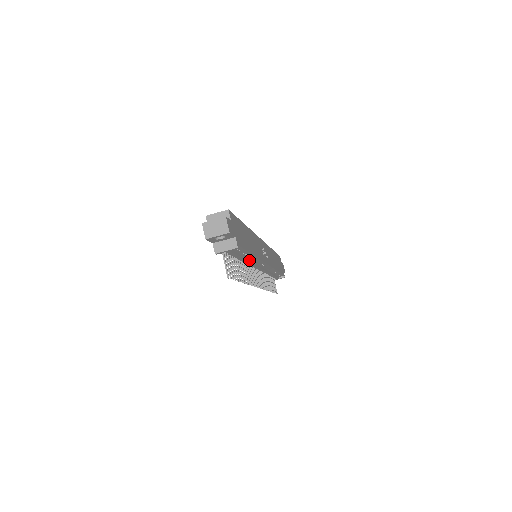
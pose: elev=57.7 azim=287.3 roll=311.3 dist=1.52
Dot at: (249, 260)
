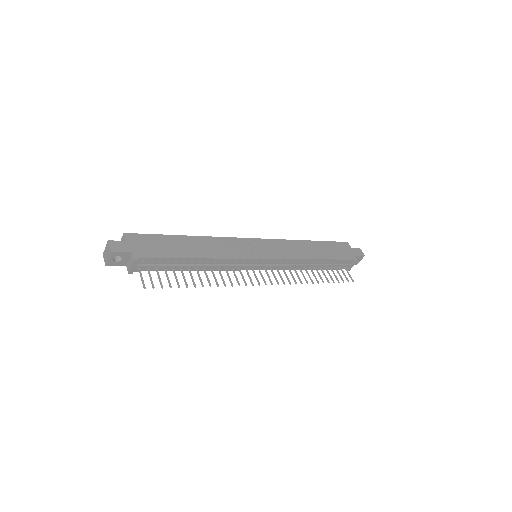
Dot at: (212, 264)
